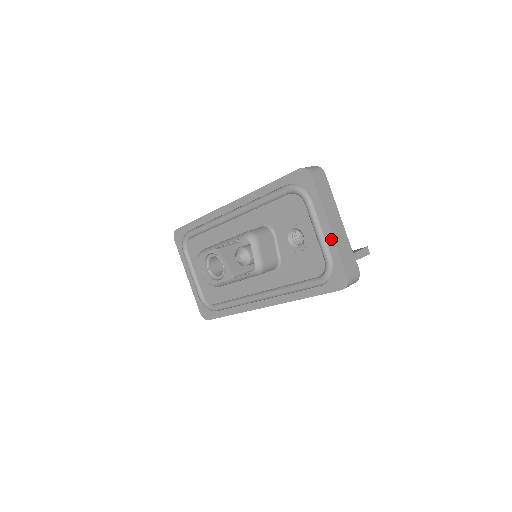
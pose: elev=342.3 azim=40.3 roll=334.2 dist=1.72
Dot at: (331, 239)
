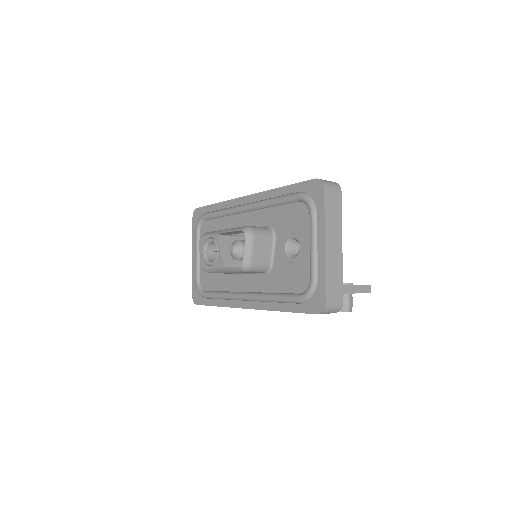
Dot at: (322, 259)
